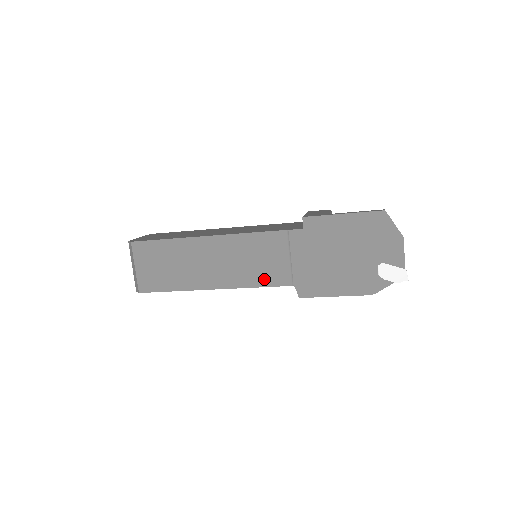
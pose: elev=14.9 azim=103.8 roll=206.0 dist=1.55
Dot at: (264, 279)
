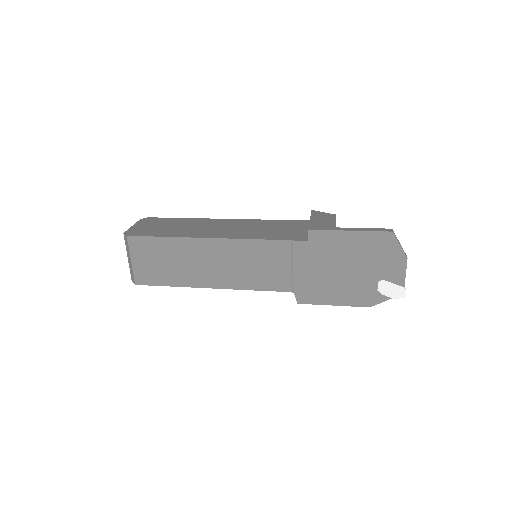
Dot at: (264, 283)
